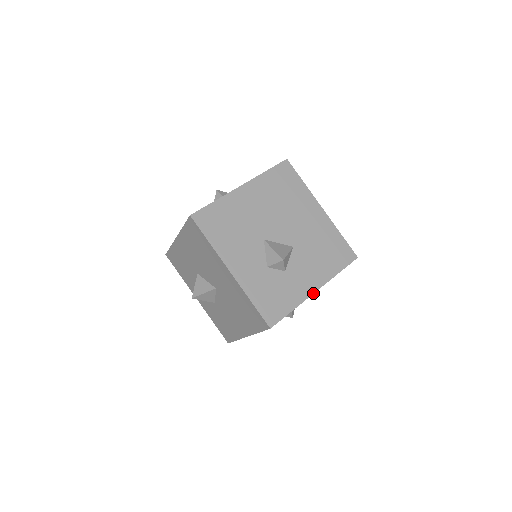
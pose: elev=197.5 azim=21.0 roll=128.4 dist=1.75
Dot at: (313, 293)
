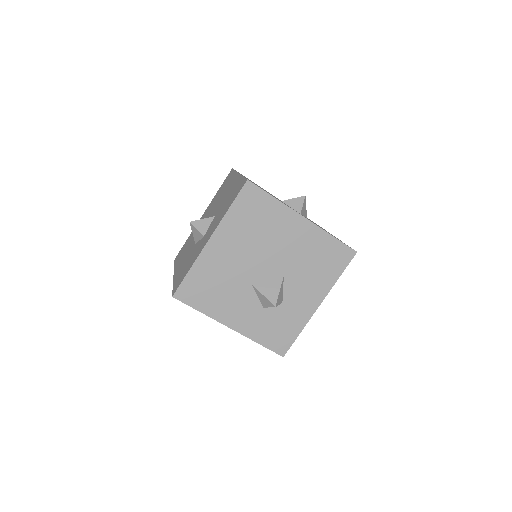
Dot at: occluded
